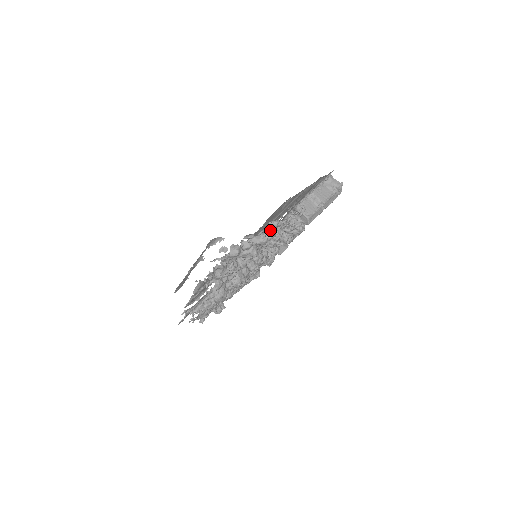
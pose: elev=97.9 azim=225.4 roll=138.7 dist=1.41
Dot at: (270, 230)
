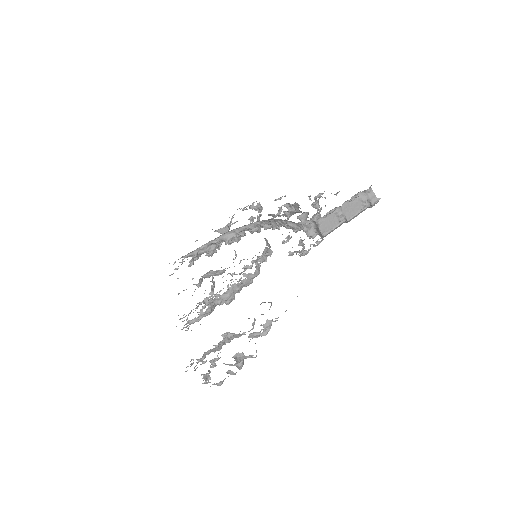
Dot at: (265, 329)
